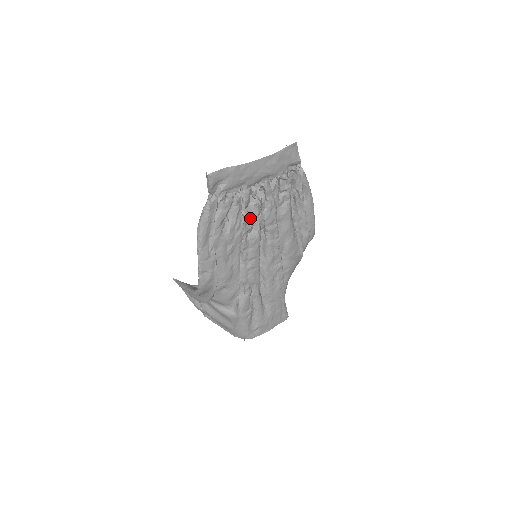
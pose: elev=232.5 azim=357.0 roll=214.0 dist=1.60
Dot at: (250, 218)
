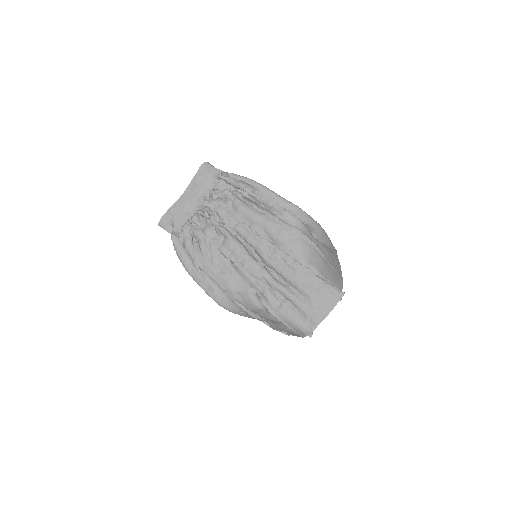
Dot at: (211, 231)
